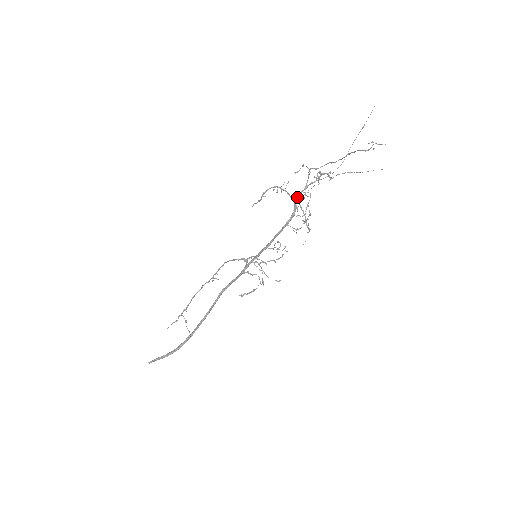
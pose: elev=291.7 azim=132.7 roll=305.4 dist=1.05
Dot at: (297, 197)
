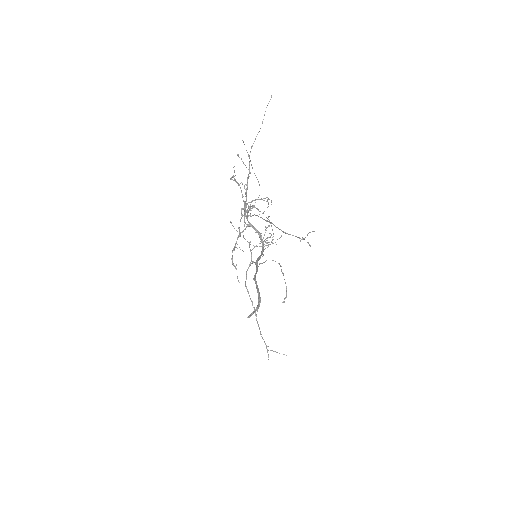
Dot at: (248, 222)
